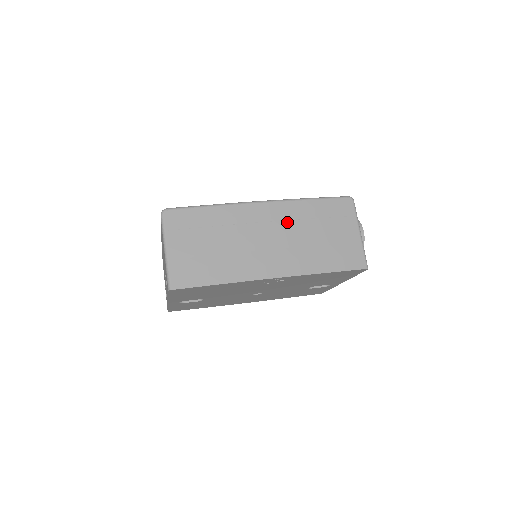
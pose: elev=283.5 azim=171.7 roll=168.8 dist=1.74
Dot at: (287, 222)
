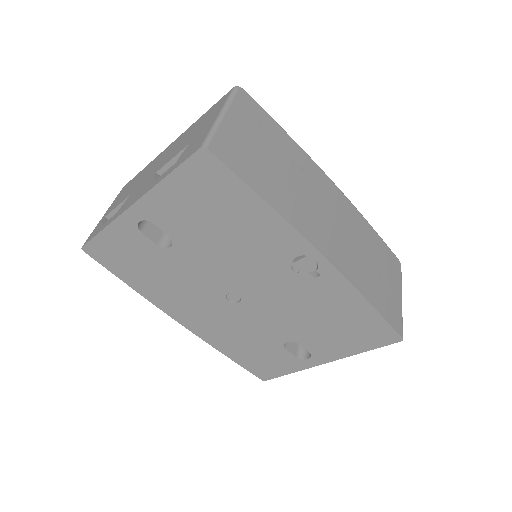
Dot at: (349, 220)
